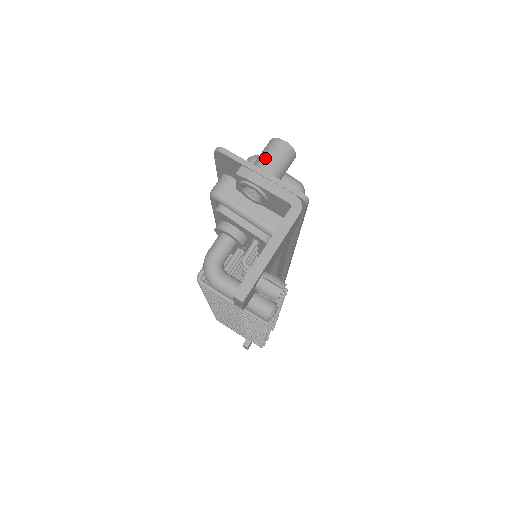
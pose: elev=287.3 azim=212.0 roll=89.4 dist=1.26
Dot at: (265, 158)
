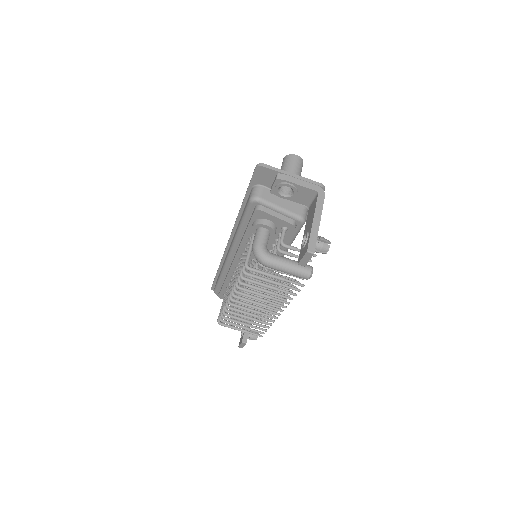
Dot at: (289, 167)
